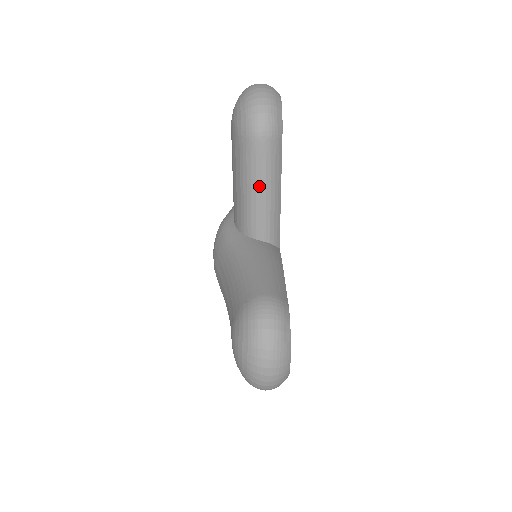
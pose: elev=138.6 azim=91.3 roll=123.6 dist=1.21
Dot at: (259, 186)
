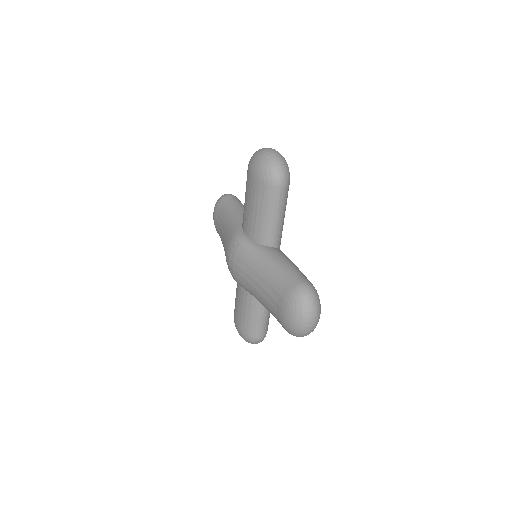
Dot at: (276, 214)
